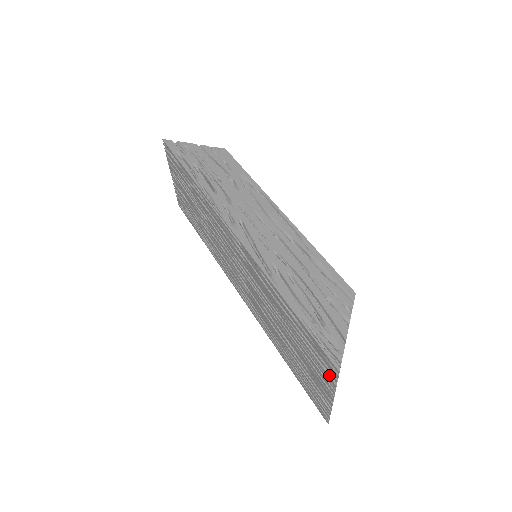
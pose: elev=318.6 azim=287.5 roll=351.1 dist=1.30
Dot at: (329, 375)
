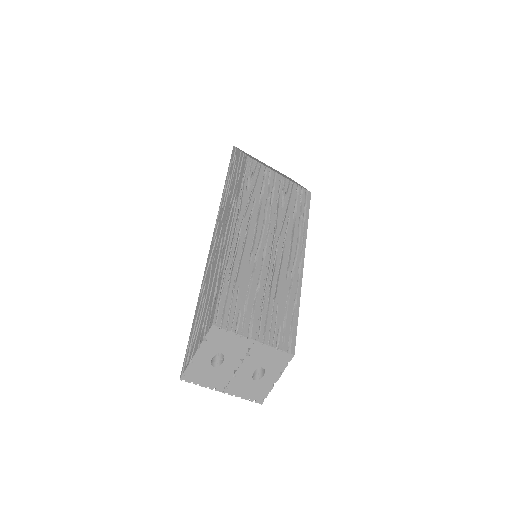
Dot at: occluded
